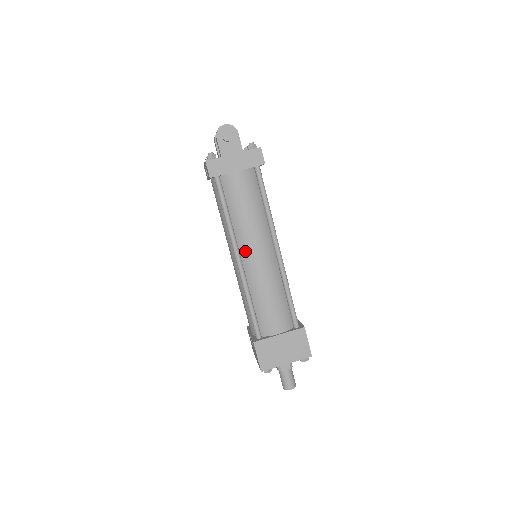
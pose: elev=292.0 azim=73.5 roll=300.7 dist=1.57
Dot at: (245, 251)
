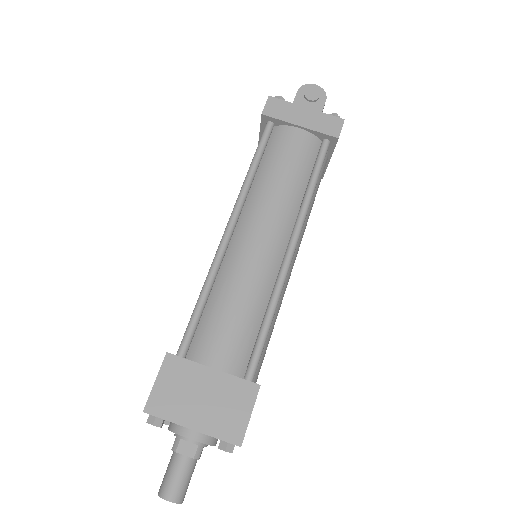
Dot at: (246, 222)
